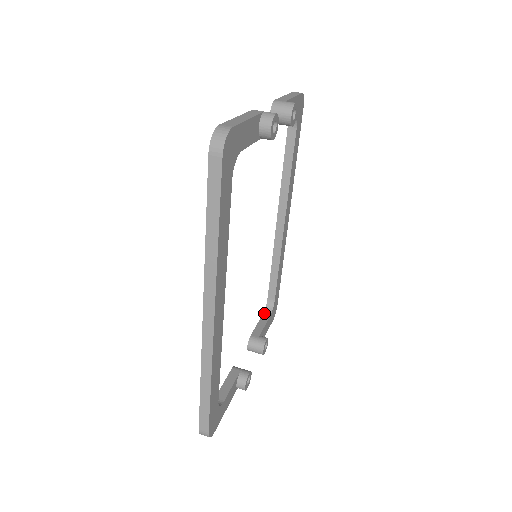
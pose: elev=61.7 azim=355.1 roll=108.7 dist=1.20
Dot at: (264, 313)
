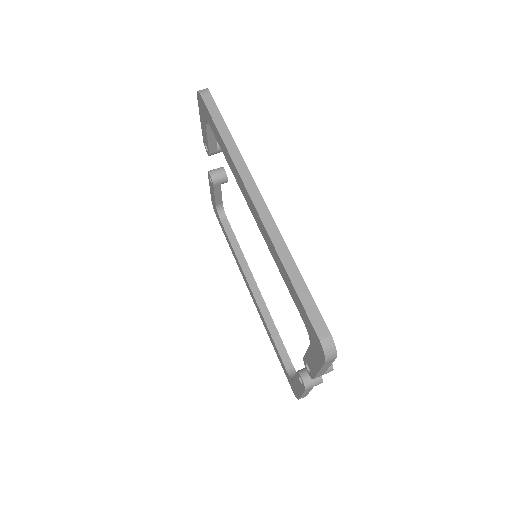
Dot at: occluded
